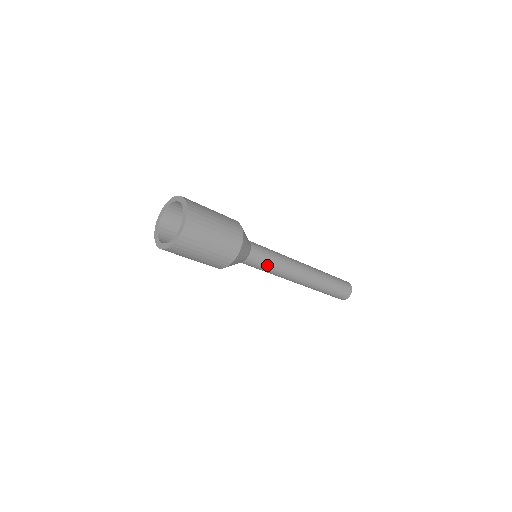
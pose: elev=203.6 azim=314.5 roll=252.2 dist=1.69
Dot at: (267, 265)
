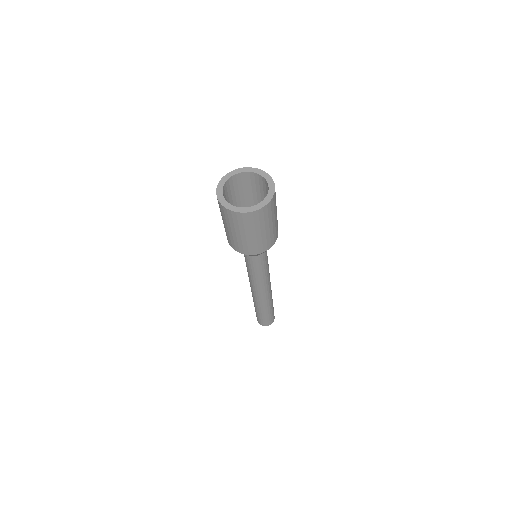
Dot at: (258, 270)
